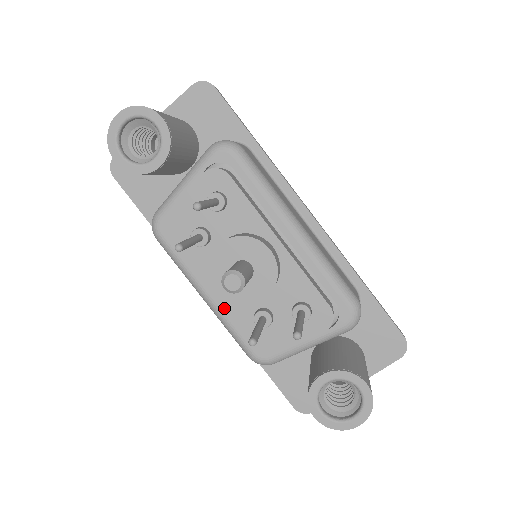
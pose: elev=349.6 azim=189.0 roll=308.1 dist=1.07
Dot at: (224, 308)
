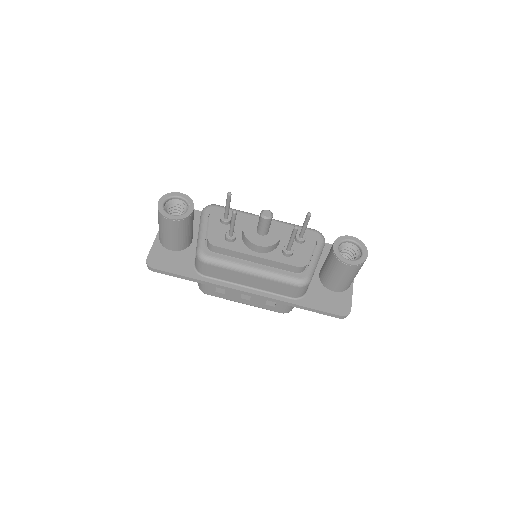
Dot at: (266, 267)
